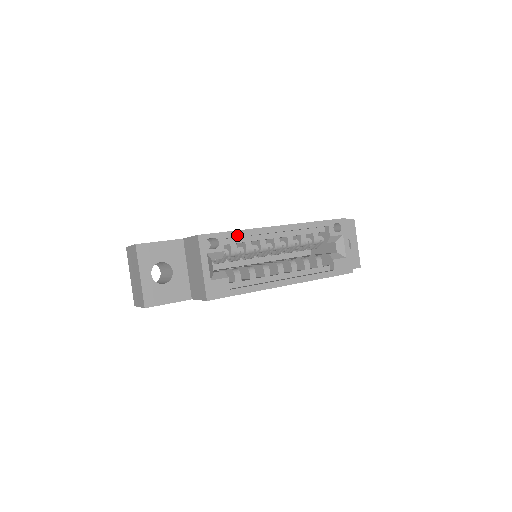
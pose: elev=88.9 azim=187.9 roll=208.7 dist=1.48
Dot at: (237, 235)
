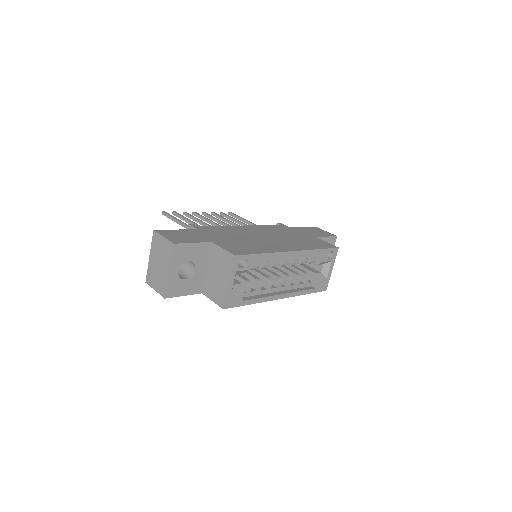
Dot at: (262, 257)
